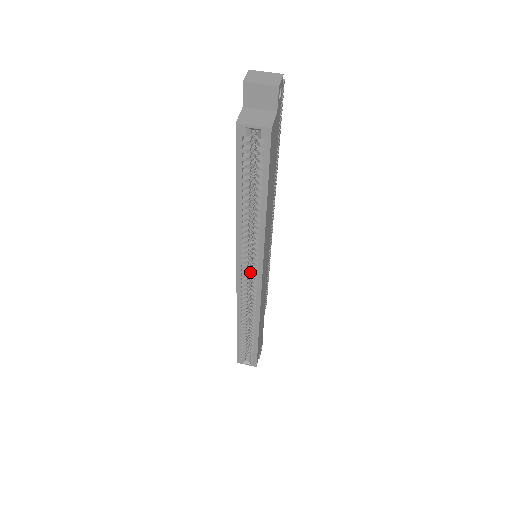
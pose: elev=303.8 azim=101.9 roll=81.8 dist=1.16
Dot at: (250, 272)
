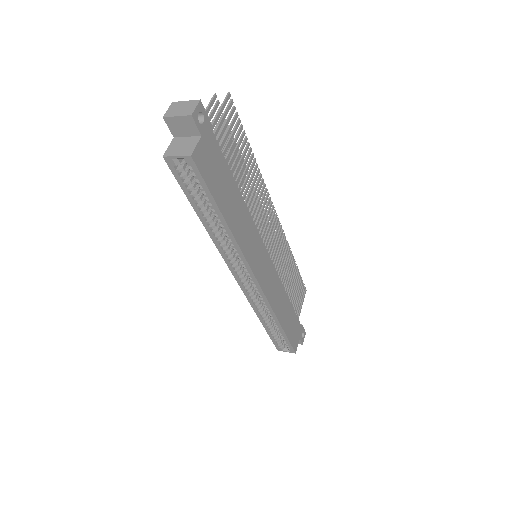
Dot at: occluded
